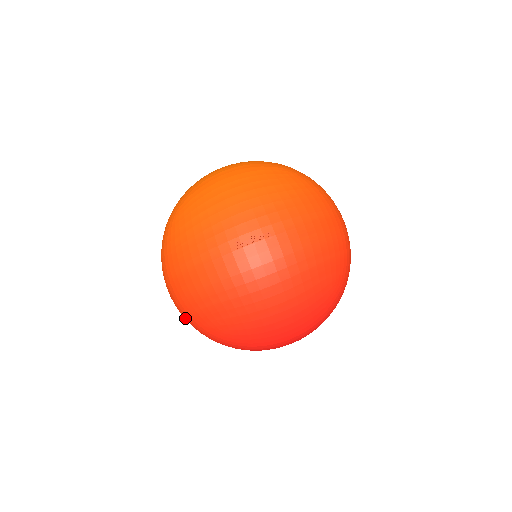
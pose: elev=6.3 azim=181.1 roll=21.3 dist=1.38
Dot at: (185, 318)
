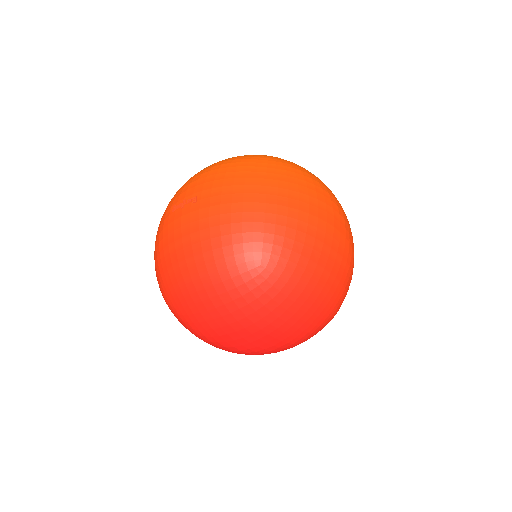
Dot at: occluded
